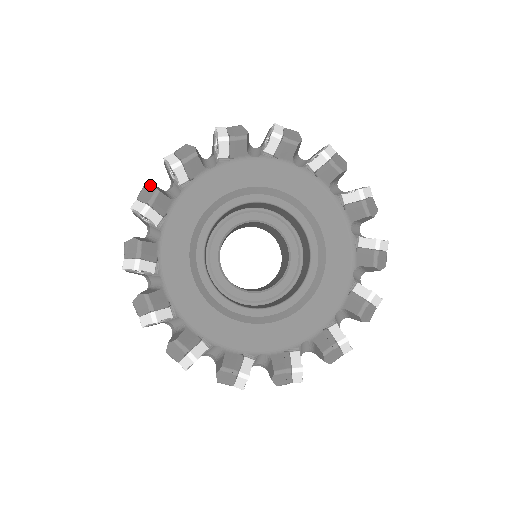
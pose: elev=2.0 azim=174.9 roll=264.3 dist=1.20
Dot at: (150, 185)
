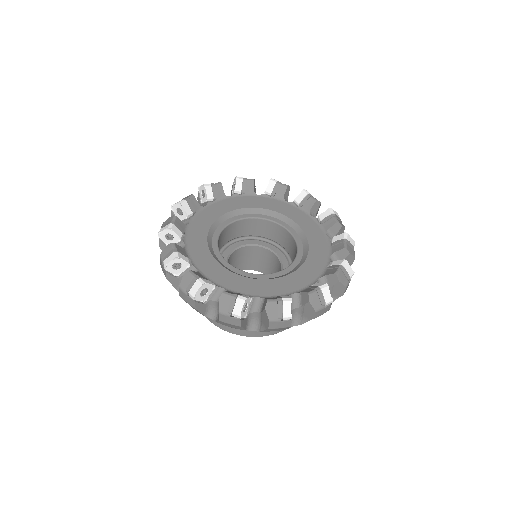
Dot at: (187, 196)
